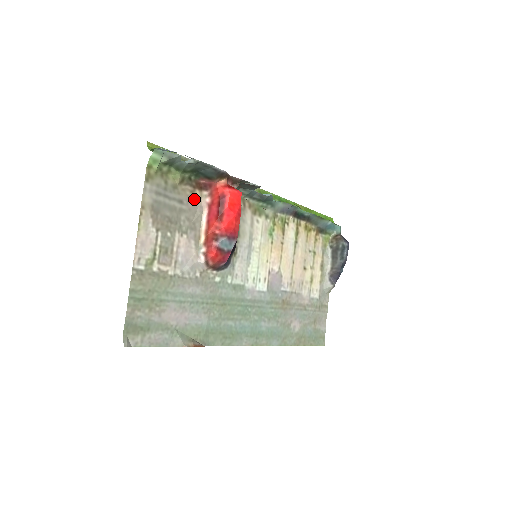
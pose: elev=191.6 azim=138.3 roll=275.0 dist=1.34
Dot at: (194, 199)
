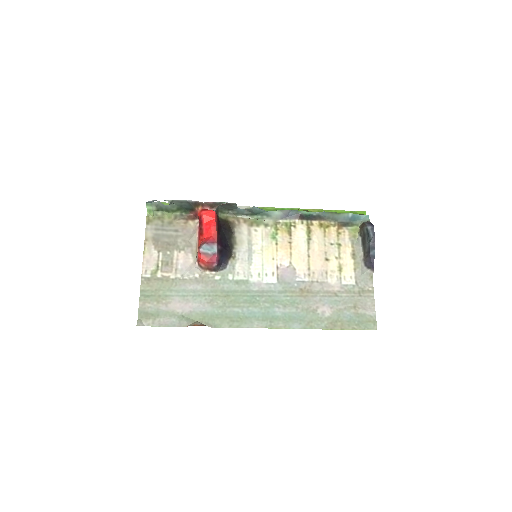
Dot at: (188, 227)
